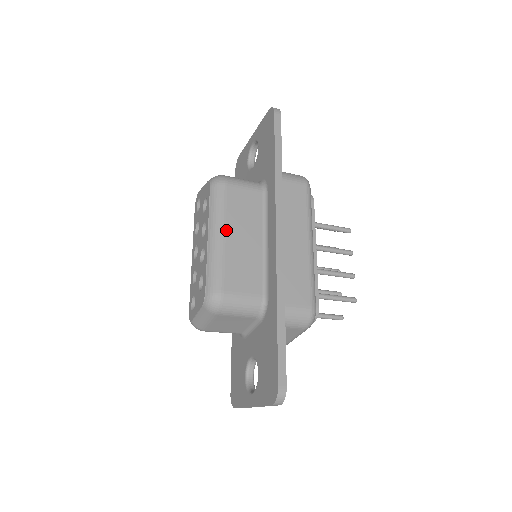
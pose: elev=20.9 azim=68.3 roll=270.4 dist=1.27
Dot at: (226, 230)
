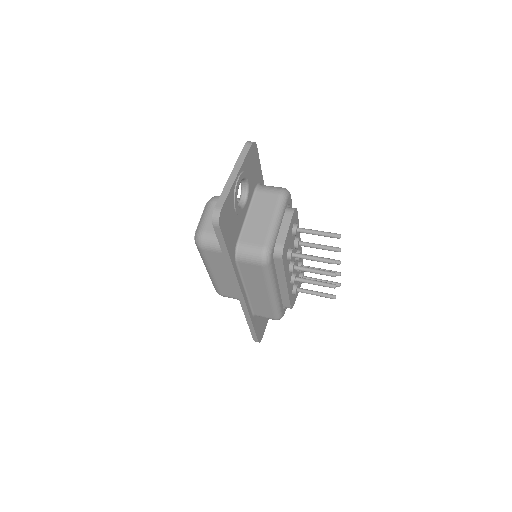
Dot at: (213, 272)
